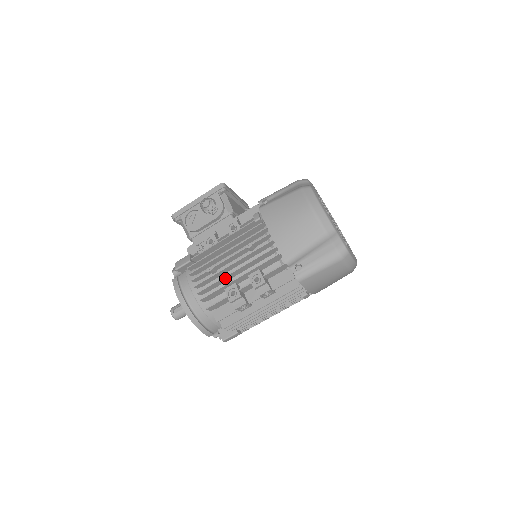
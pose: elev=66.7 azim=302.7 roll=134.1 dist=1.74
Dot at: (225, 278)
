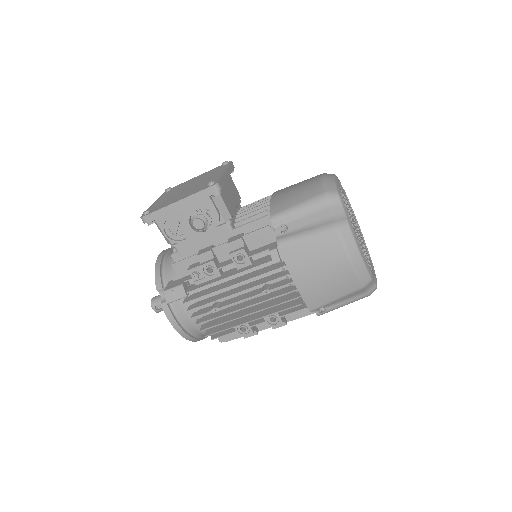
Dot at: (234, 317)
